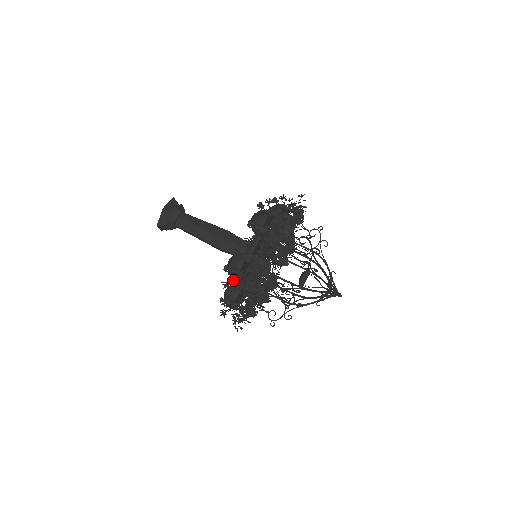
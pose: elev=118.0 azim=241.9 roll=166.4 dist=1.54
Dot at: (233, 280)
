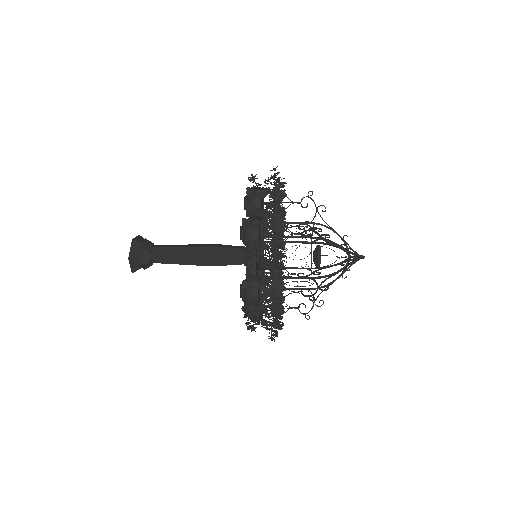
Dot at: occluded
